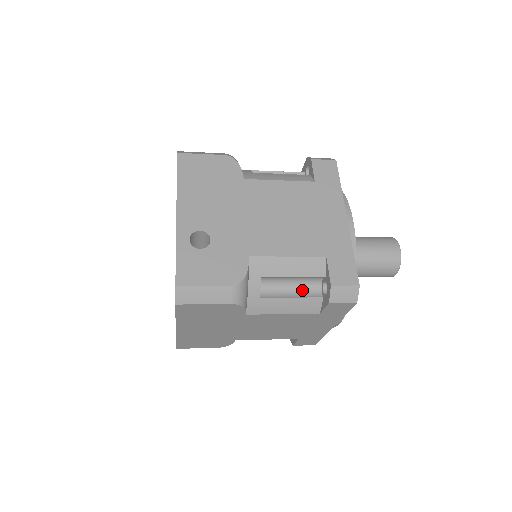
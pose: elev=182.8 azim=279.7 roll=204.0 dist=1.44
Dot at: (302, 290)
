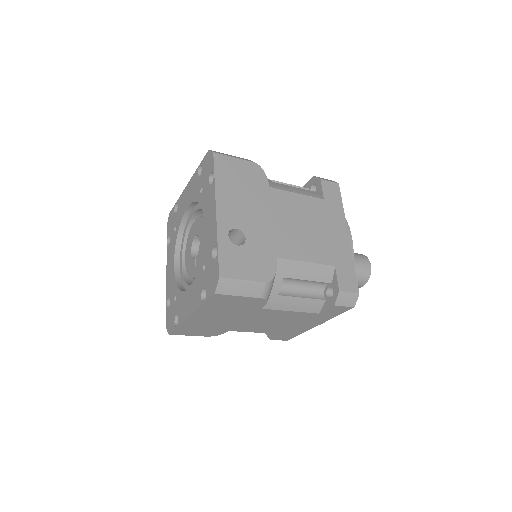
Dot at: (310, 292)
